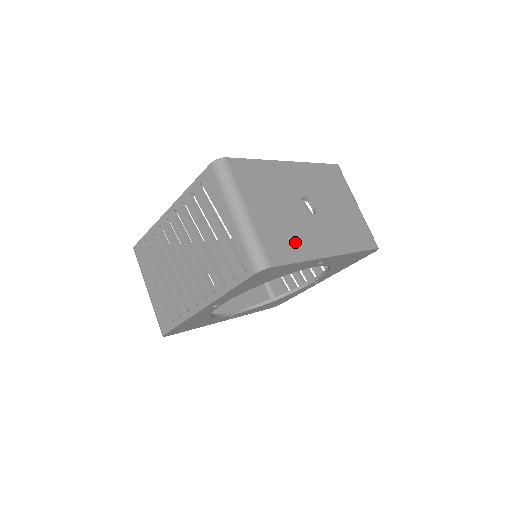
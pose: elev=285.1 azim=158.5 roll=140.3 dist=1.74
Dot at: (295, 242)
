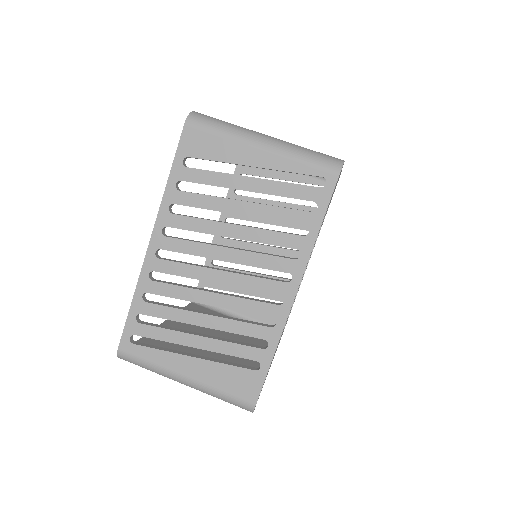
Dot at: occluded
